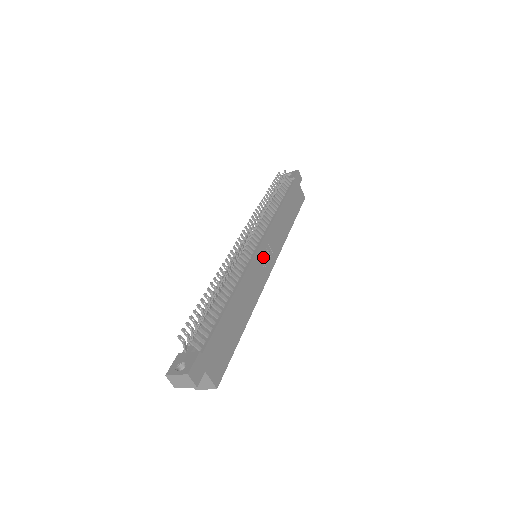
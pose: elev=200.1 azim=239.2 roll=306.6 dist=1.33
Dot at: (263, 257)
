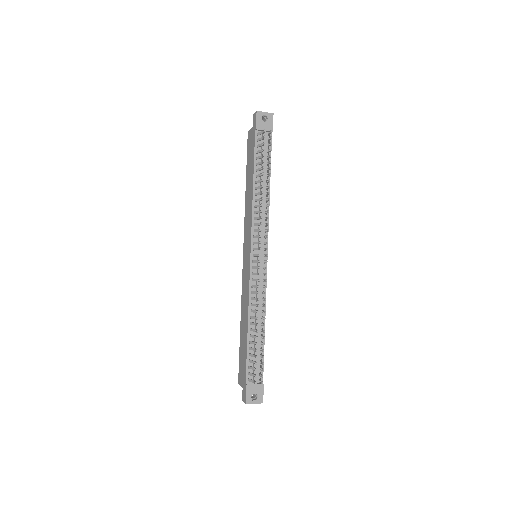
Dot at: occluded
